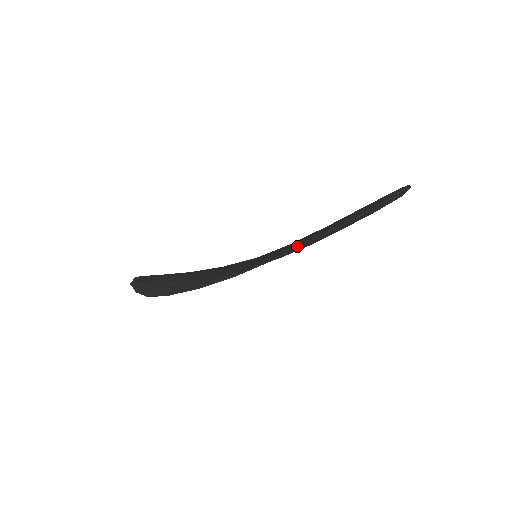
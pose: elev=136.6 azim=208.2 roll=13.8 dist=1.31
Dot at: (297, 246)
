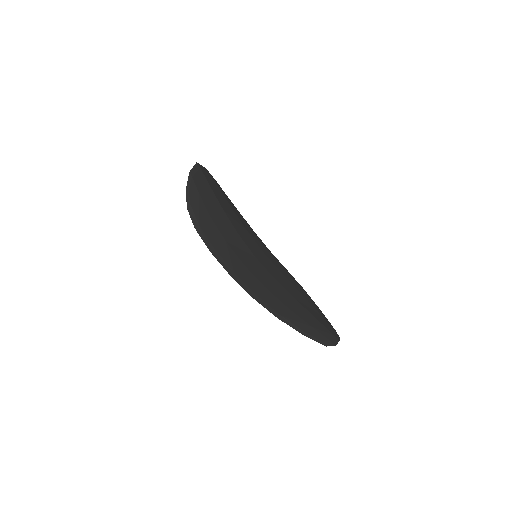
Dot at: (268, 305)
